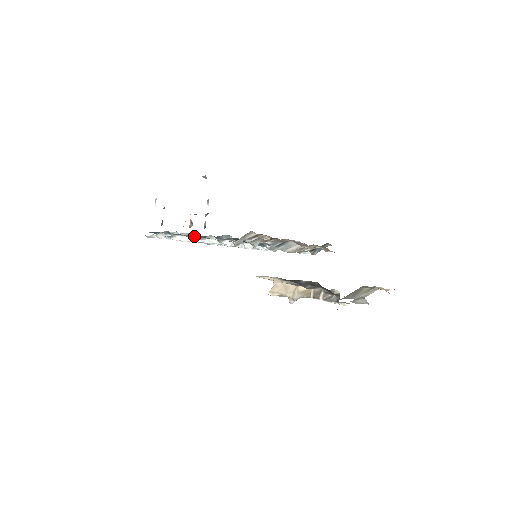
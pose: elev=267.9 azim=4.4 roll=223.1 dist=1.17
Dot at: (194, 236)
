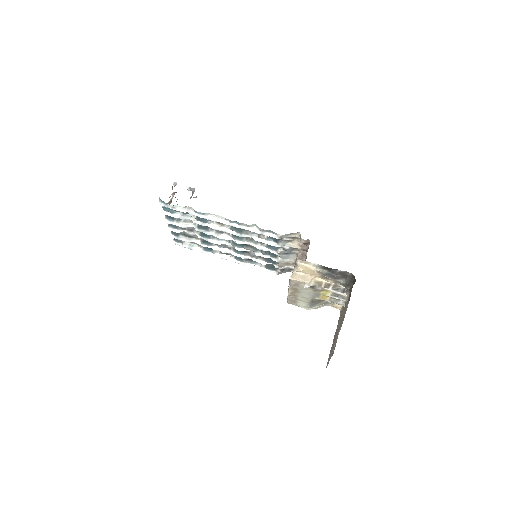
Dot at: (219, 222)
